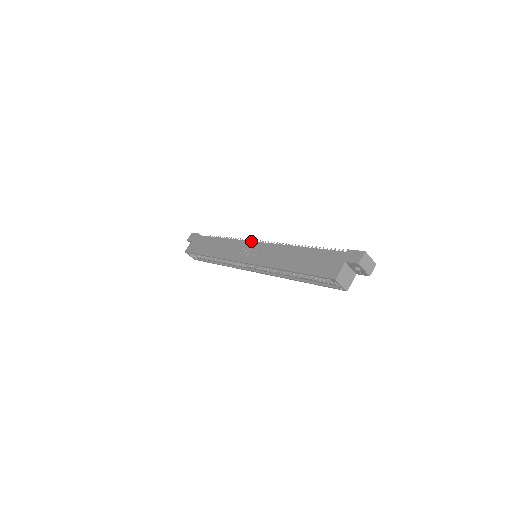
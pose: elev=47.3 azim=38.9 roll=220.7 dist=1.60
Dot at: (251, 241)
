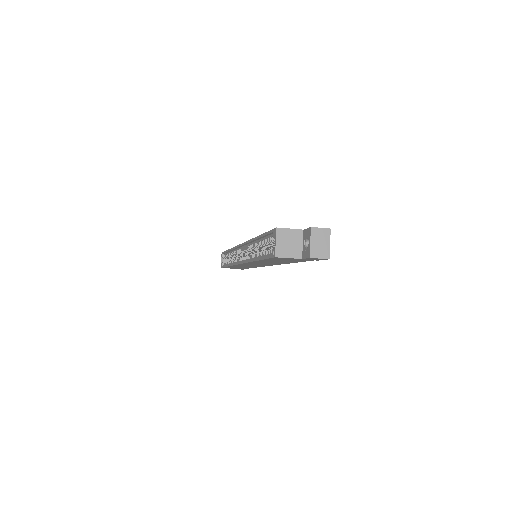
Dot at: occluded
